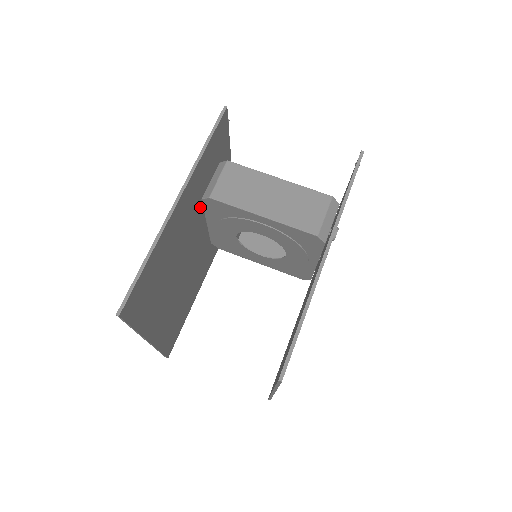
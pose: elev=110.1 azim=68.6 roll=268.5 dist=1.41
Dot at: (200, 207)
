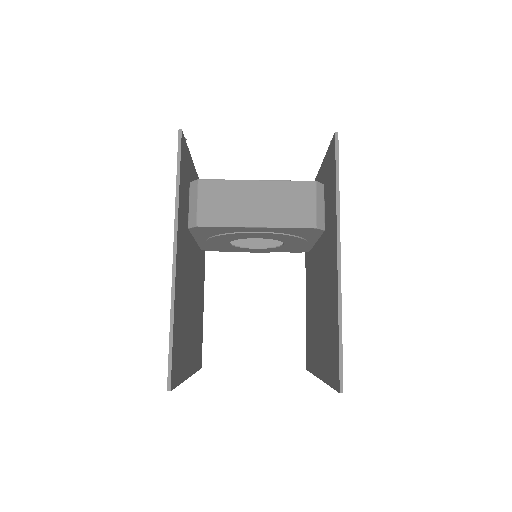
Dot at: (188, 235)
